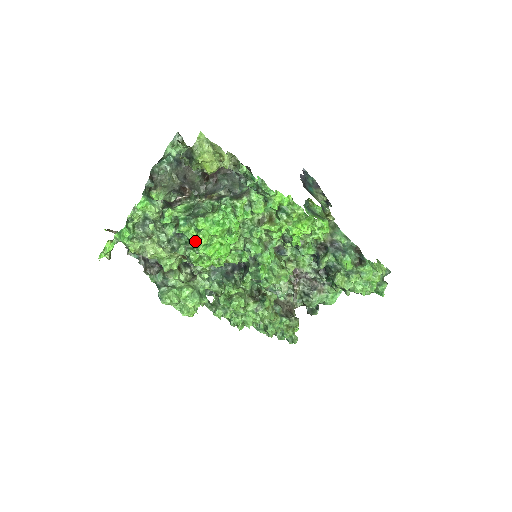
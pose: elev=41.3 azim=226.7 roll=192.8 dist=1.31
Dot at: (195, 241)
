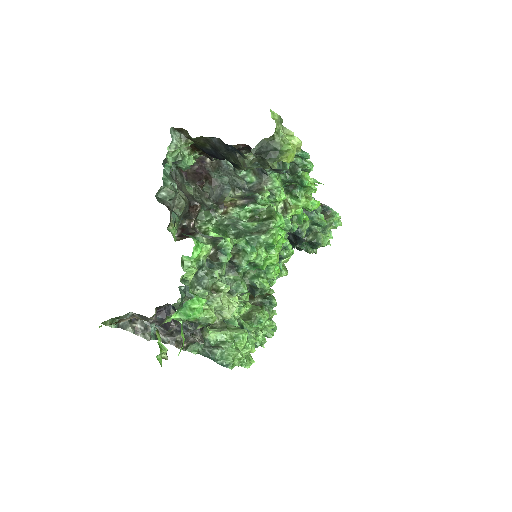
Dot at: (267, 264)
